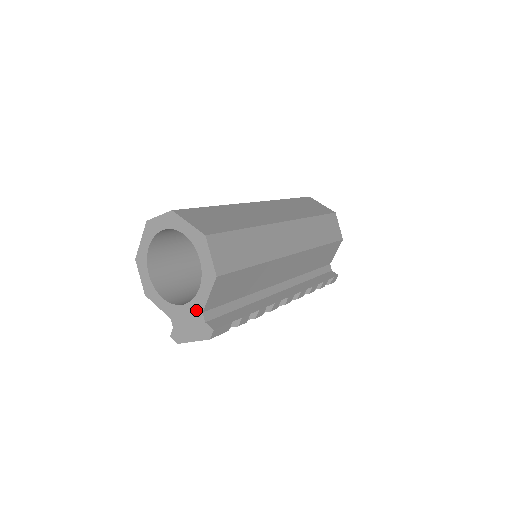
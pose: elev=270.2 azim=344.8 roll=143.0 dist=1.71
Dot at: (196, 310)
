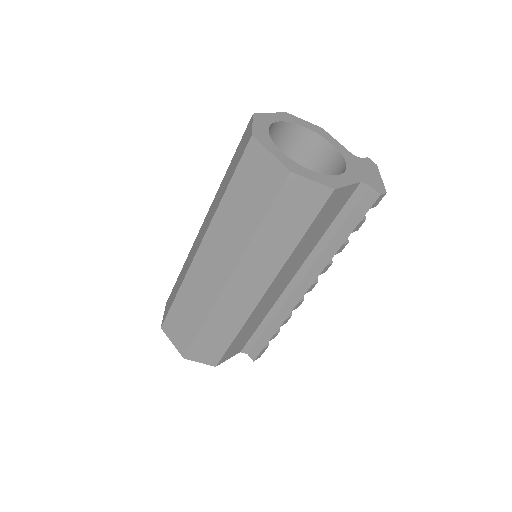
Dot at: occluded
